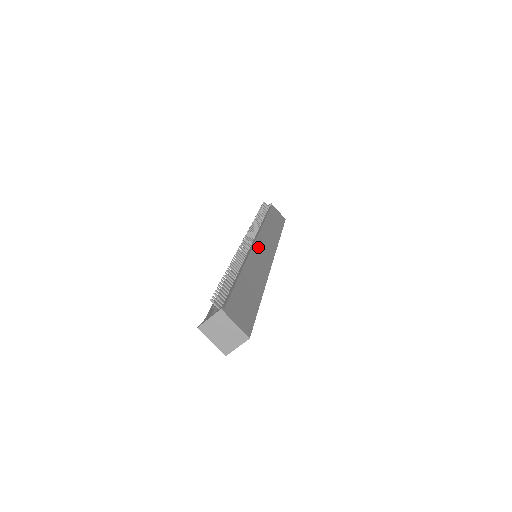
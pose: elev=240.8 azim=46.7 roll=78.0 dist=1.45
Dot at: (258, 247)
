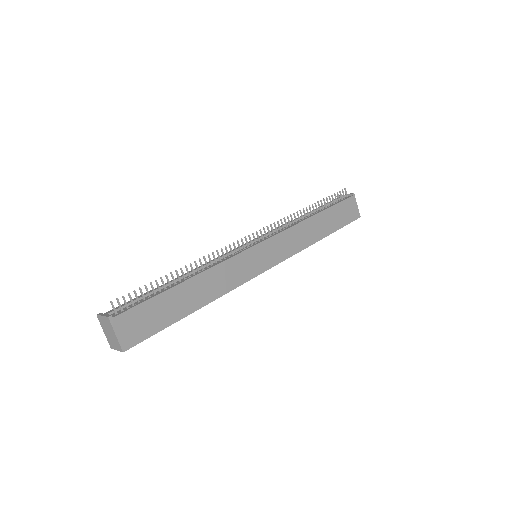
Dot at: (255, 252)
